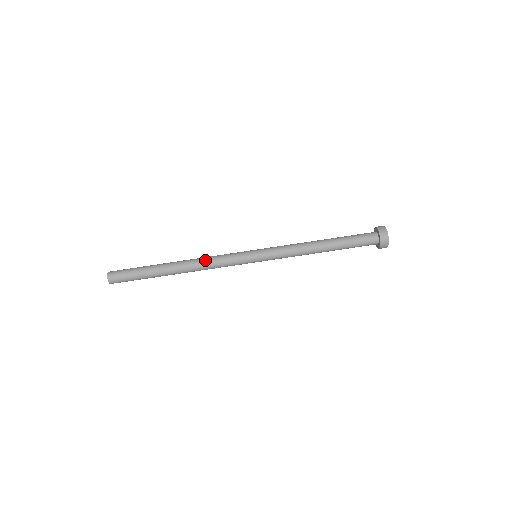
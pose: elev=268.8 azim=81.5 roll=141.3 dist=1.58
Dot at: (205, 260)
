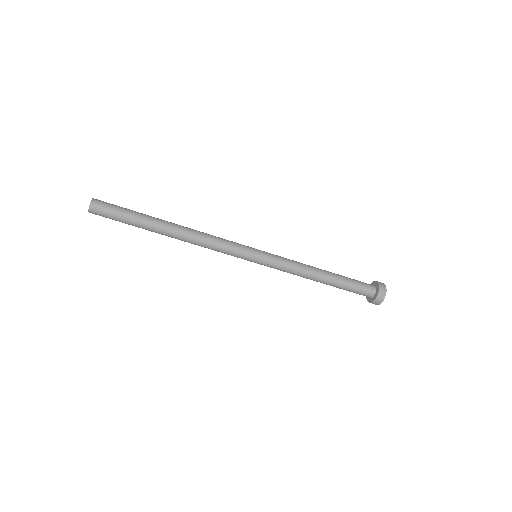
Dot at: (204, 239)
